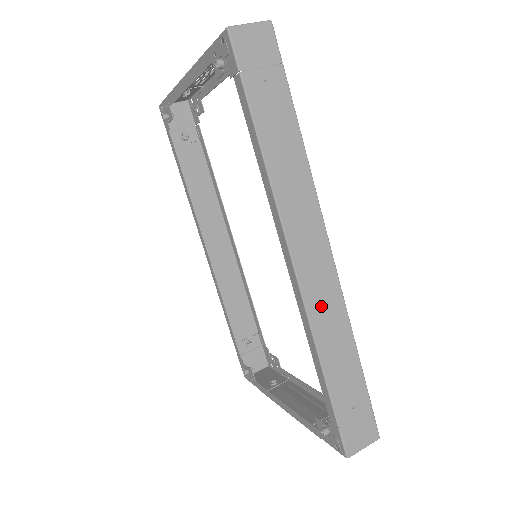
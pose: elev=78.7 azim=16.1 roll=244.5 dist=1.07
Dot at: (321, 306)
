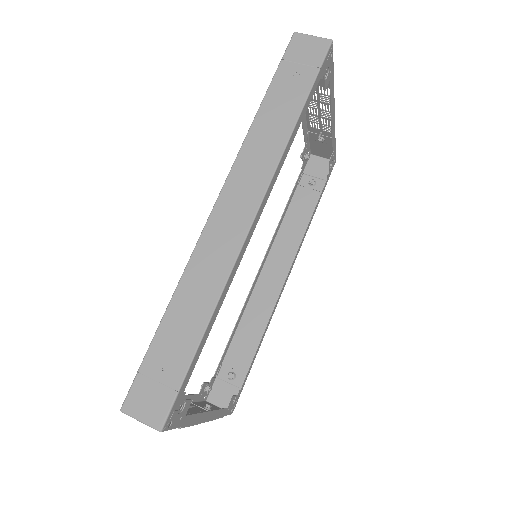
Dot at: (209, 254)
